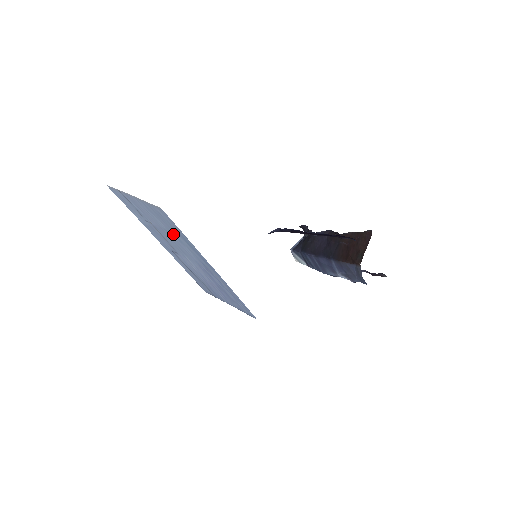
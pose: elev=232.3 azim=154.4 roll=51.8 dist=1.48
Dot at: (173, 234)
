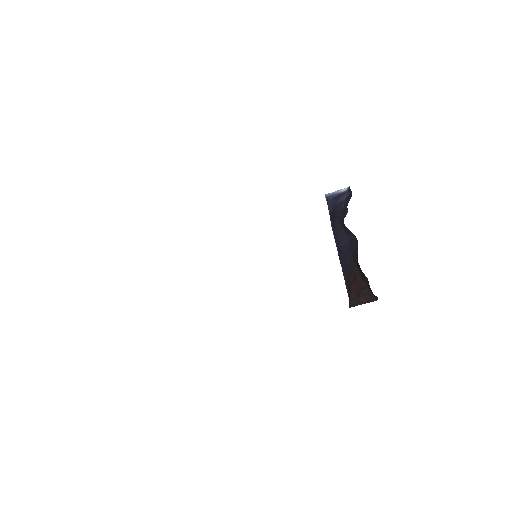
Dot at: occluded
